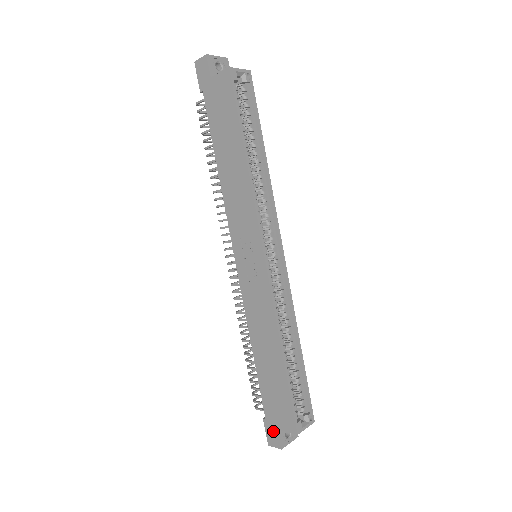
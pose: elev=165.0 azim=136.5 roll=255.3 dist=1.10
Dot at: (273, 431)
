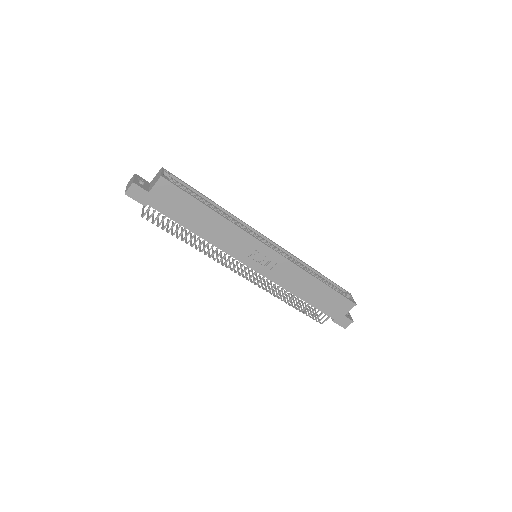
Dot at: (343, 319)
